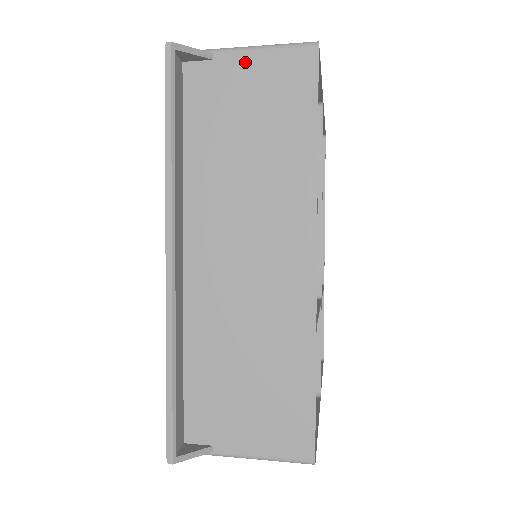
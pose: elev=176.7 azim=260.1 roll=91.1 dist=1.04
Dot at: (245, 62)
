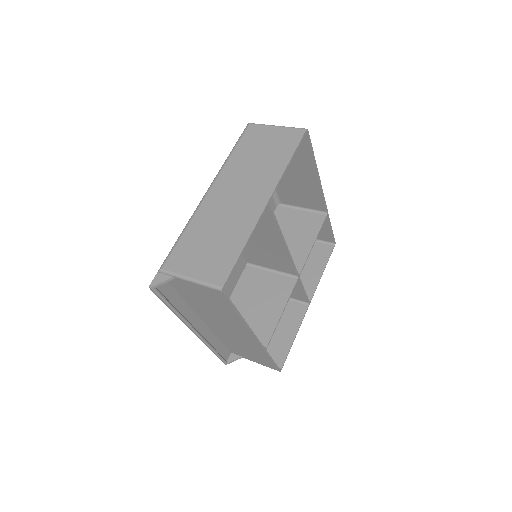
Dot at: (191, 284)
